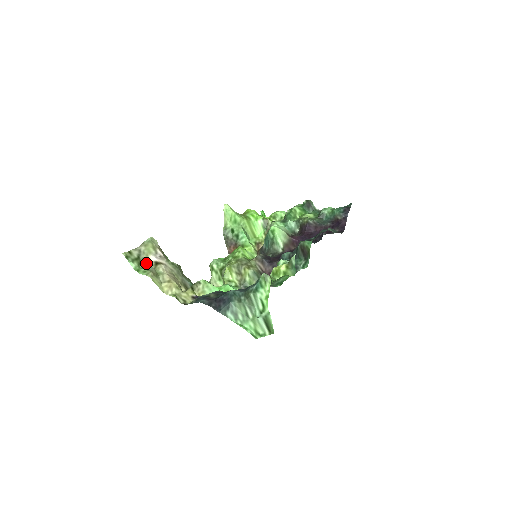
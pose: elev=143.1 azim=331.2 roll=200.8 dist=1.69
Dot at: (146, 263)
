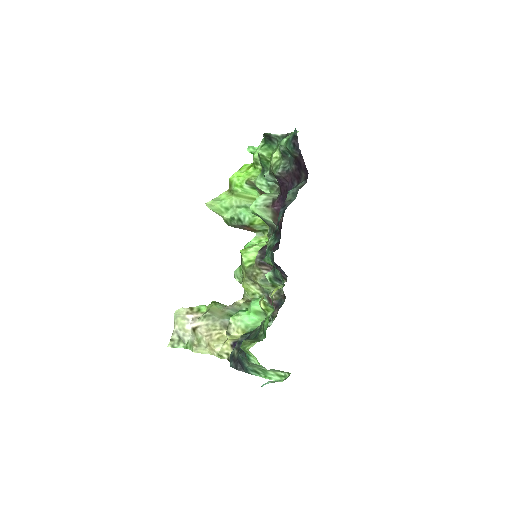
Dot at: (188, 335)
